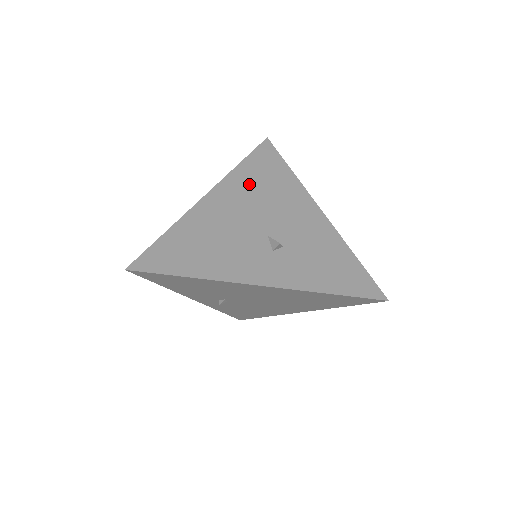
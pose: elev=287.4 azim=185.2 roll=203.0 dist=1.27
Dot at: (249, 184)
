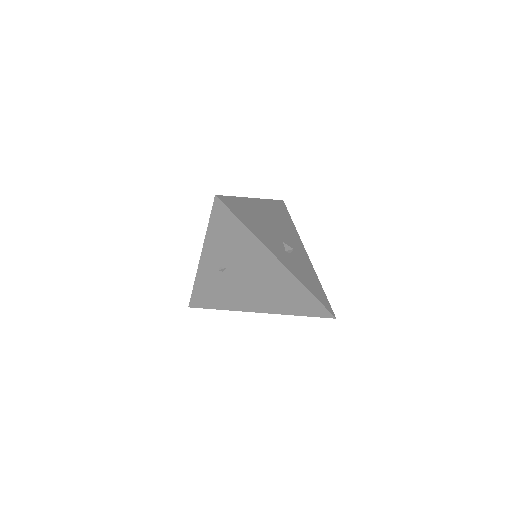
Dot at: (275, 212)
